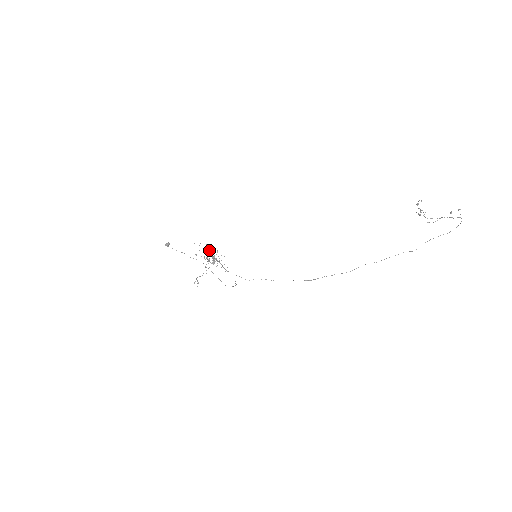
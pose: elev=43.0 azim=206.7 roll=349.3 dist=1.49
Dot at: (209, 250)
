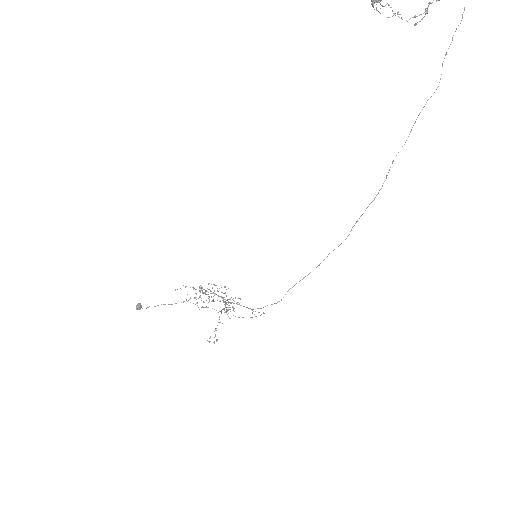
Dot at: (201, 288)
